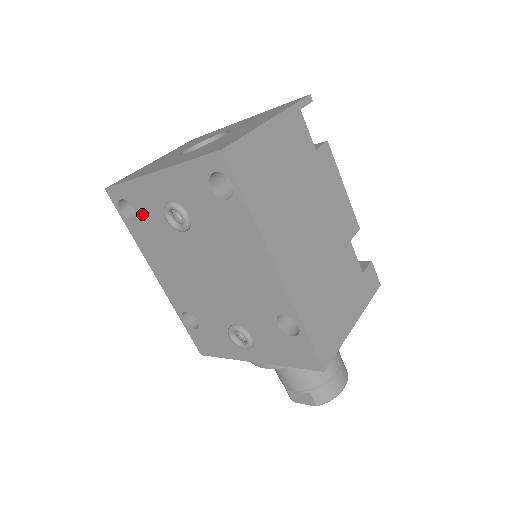
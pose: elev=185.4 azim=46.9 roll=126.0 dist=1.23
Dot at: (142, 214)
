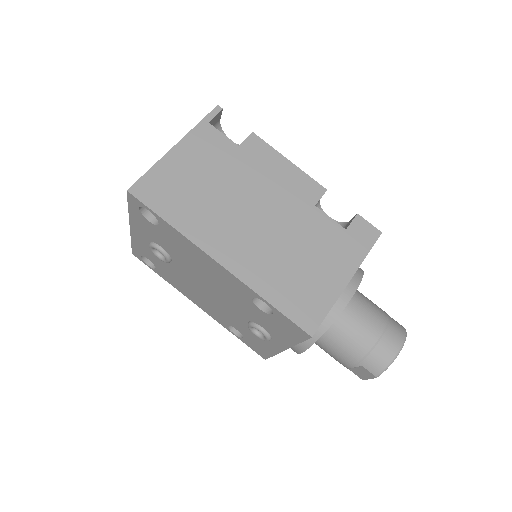
Dot at: (153, 261)
